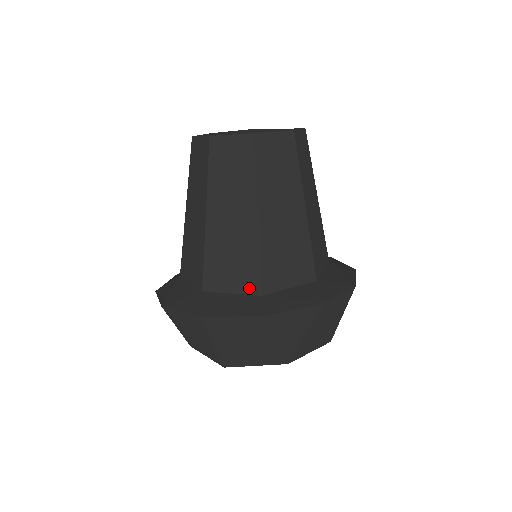
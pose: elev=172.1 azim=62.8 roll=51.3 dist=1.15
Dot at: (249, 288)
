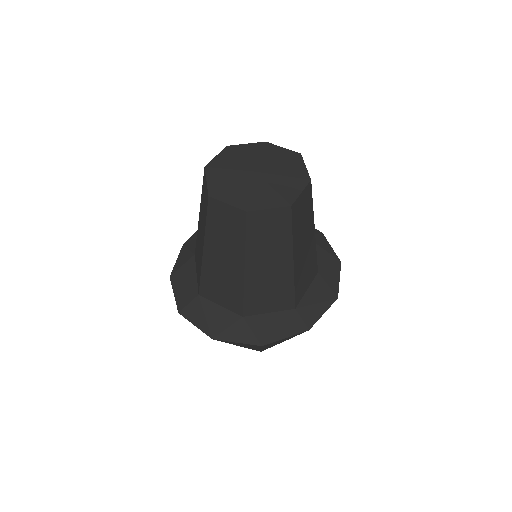
Dot at: (284, 307)
